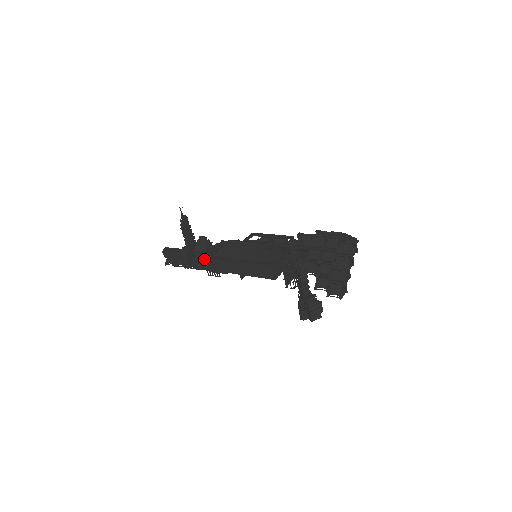
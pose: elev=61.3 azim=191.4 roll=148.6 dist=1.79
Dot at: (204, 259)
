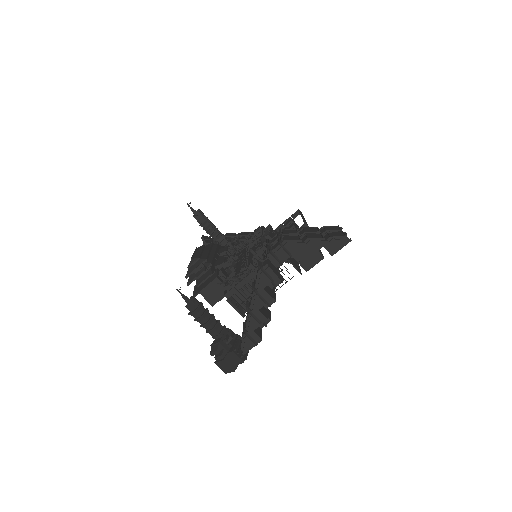
Dot at: occluded
